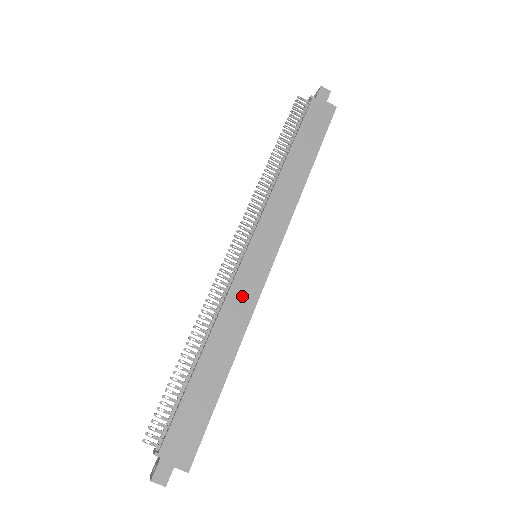
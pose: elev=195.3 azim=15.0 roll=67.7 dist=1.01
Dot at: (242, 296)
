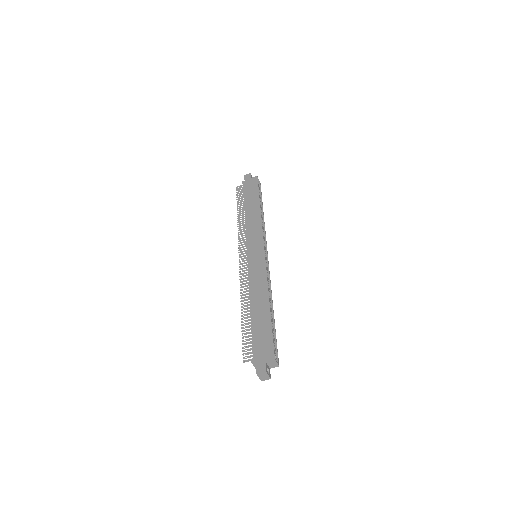
Dot at: (257, 273)
